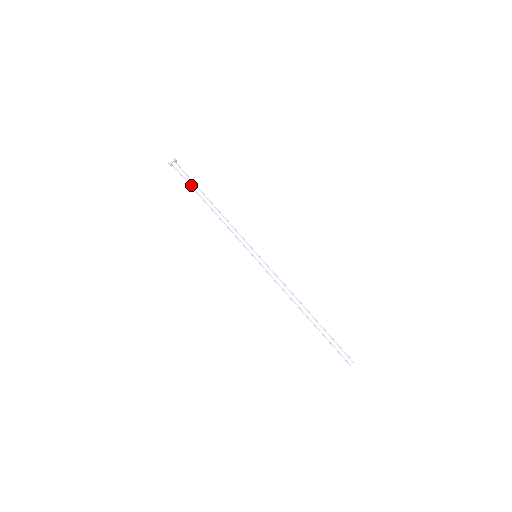
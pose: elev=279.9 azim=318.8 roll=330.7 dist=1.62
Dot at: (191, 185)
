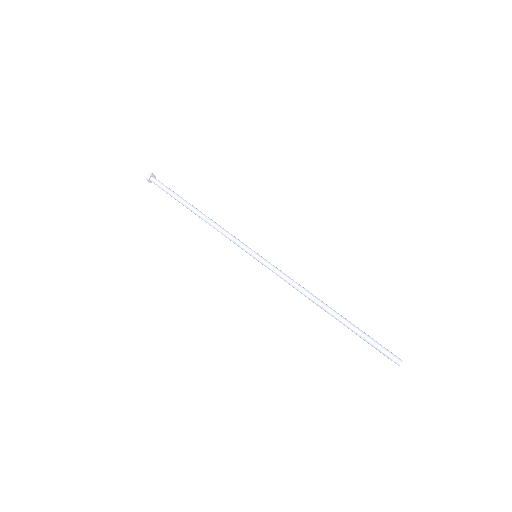
Dot at: (174, 194)
